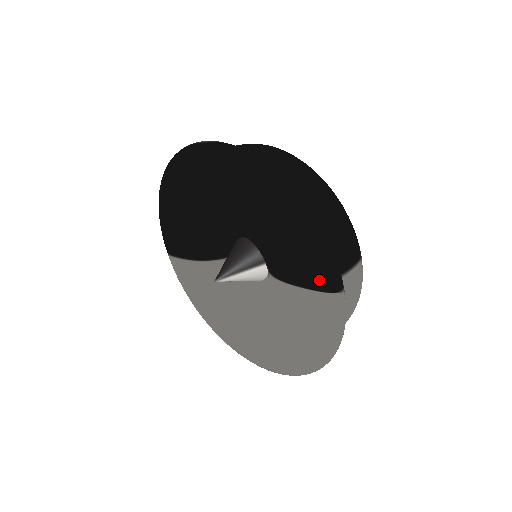
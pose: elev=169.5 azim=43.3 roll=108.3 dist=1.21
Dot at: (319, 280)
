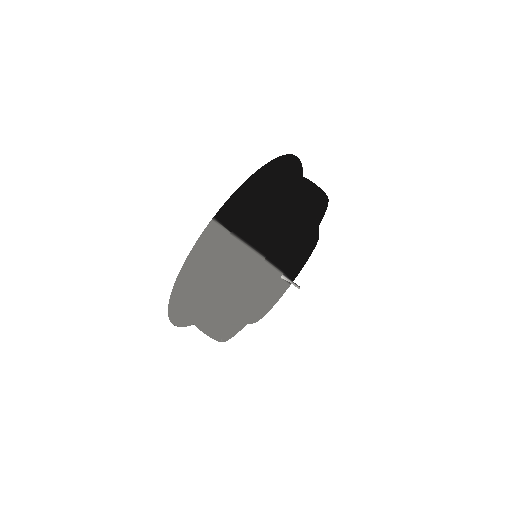
Dot at: occluded
